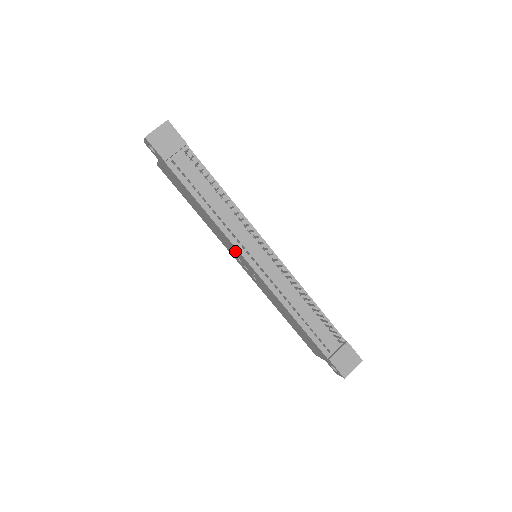
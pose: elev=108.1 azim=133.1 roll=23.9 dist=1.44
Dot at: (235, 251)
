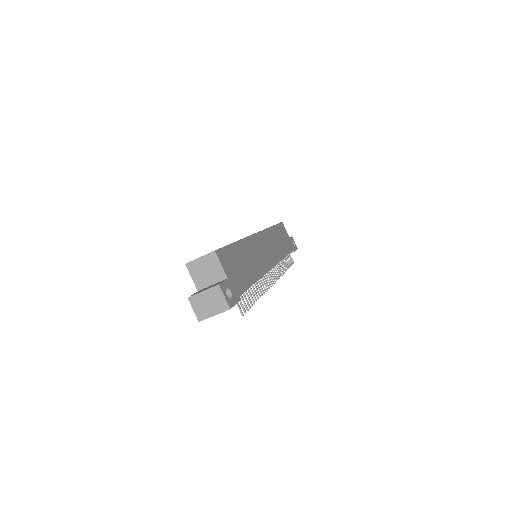
Dot at: occluded
